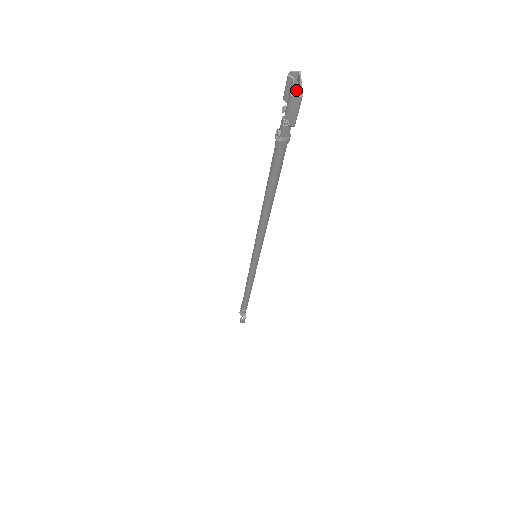
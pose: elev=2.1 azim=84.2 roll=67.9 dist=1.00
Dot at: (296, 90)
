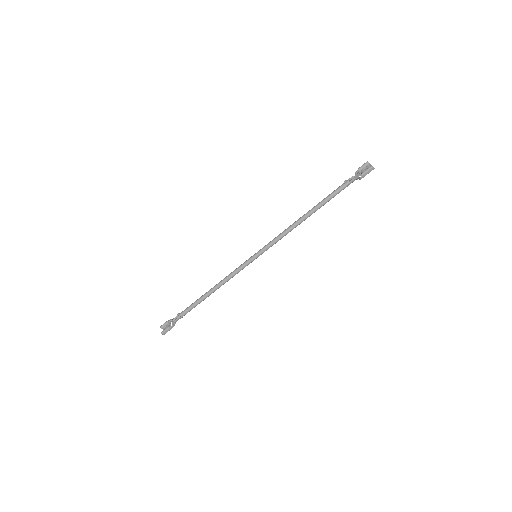
Dot at: (368, 167)
